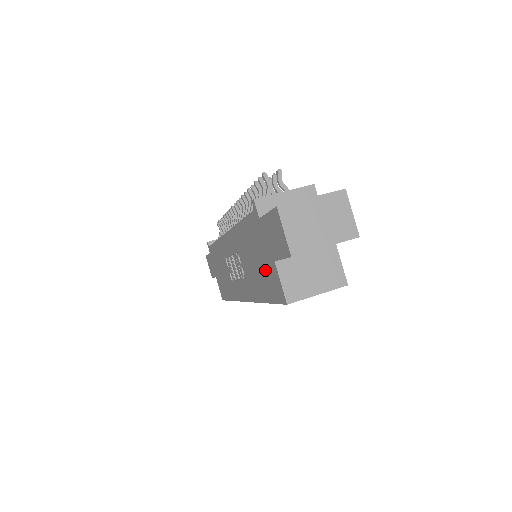
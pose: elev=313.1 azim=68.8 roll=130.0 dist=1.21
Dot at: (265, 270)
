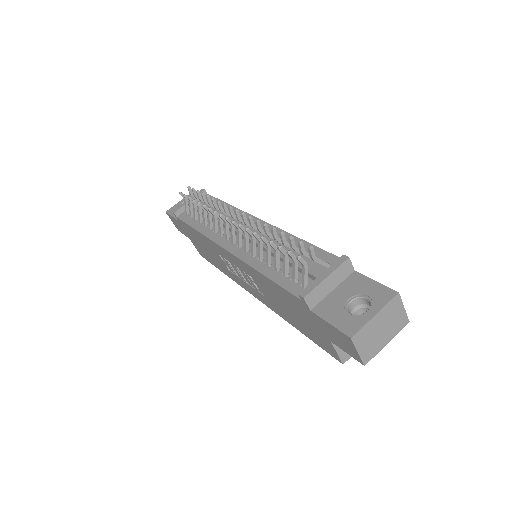
Dot at: (309, 328)
